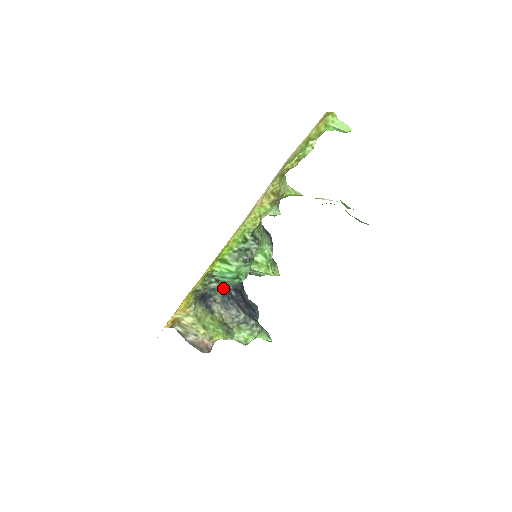
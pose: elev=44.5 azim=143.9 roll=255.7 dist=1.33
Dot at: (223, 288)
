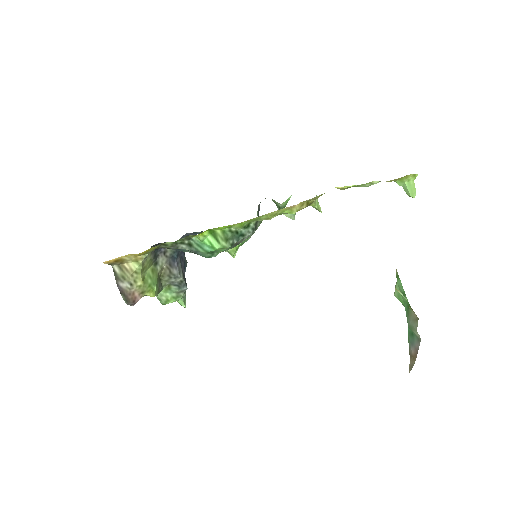
Dot at: occluded
